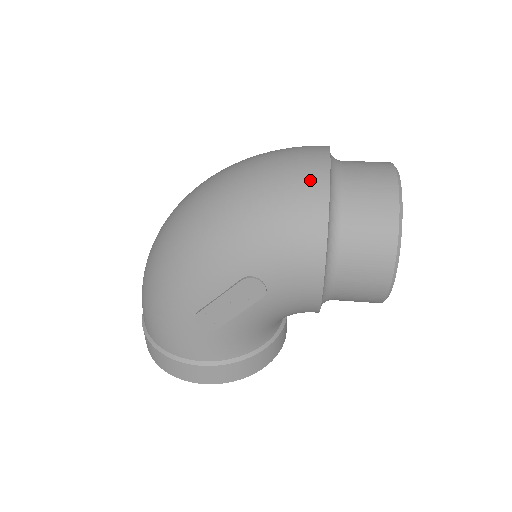
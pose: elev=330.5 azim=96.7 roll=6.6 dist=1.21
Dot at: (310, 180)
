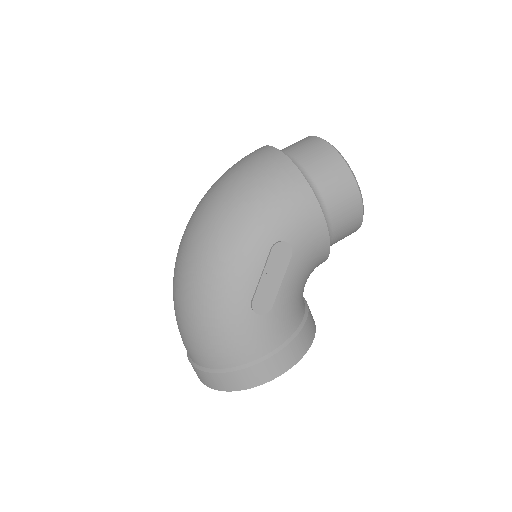
Dot at: (272, 160)
